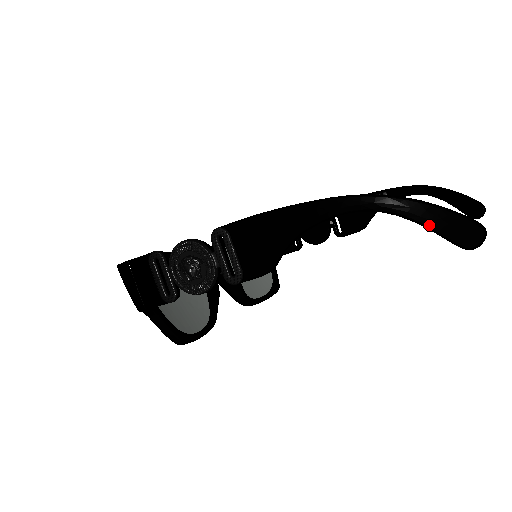
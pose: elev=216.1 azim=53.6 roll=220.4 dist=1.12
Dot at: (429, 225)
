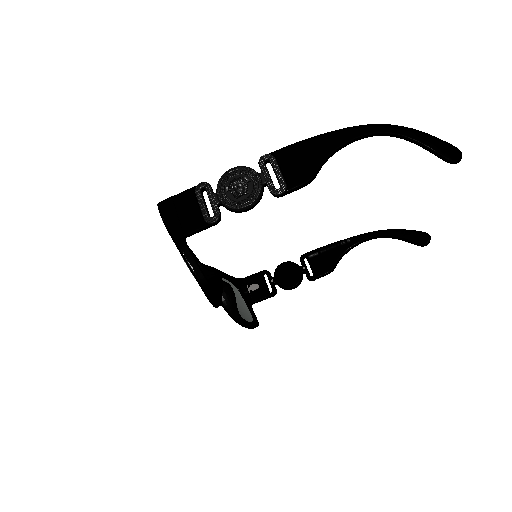
Dot at: (426, 143)
